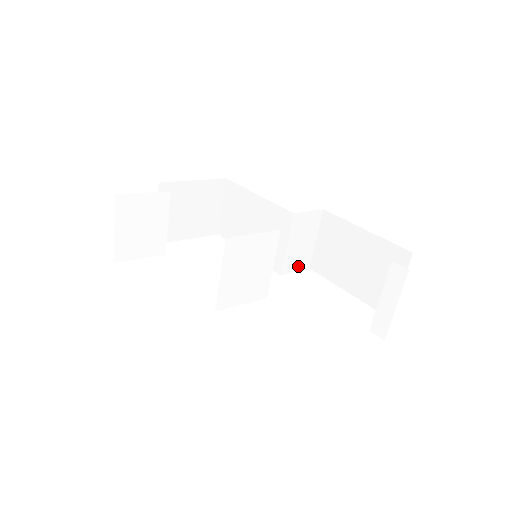
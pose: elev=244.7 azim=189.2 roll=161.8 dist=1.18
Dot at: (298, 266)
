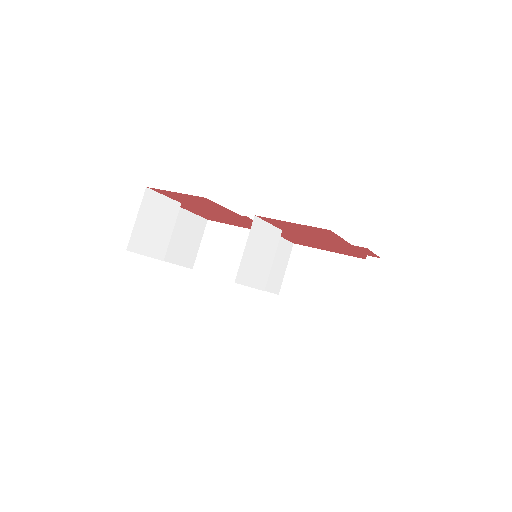
Dot at: (273, 288)
